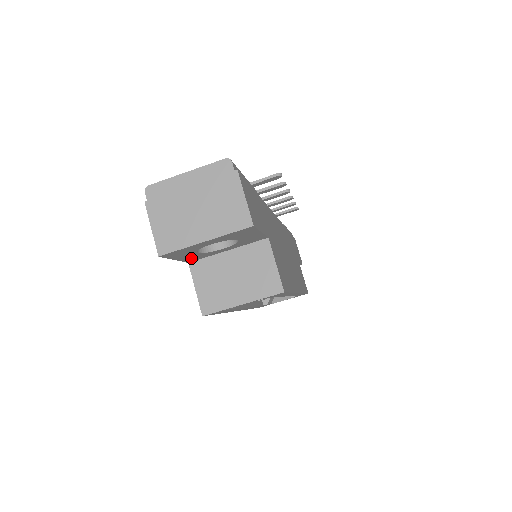
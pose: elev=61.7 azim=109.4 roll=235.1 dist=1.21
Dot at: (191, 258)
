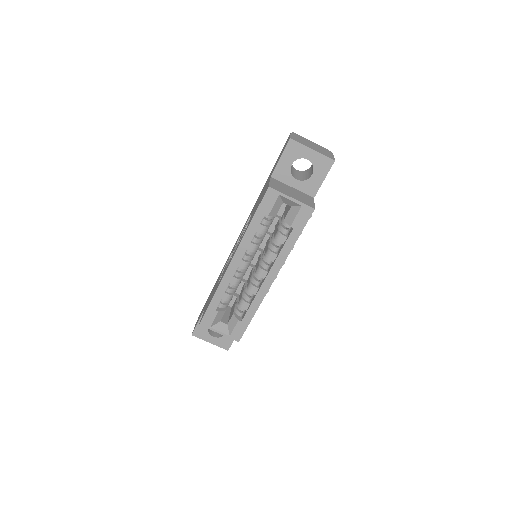
Dot at: (280, 170)
